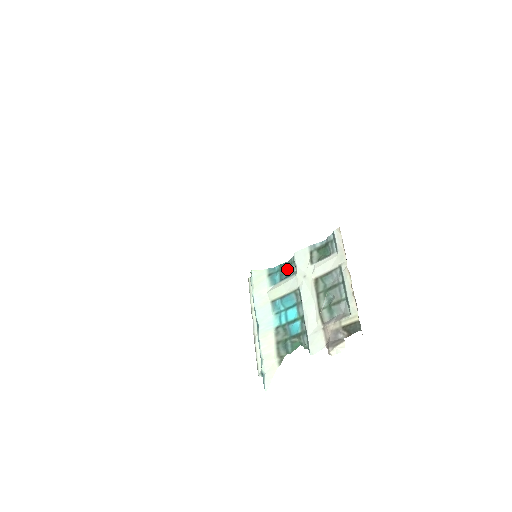
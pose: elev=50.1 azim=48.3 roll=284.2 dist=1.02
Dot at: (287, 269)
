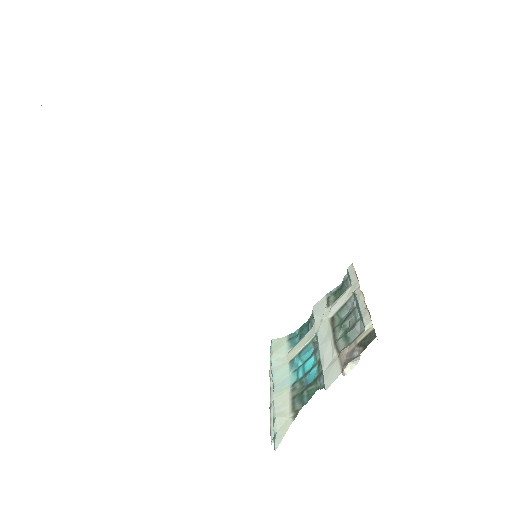
Dot at: (307, 327)
